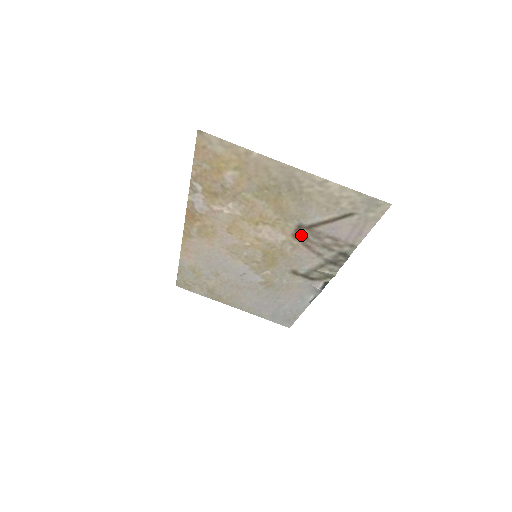
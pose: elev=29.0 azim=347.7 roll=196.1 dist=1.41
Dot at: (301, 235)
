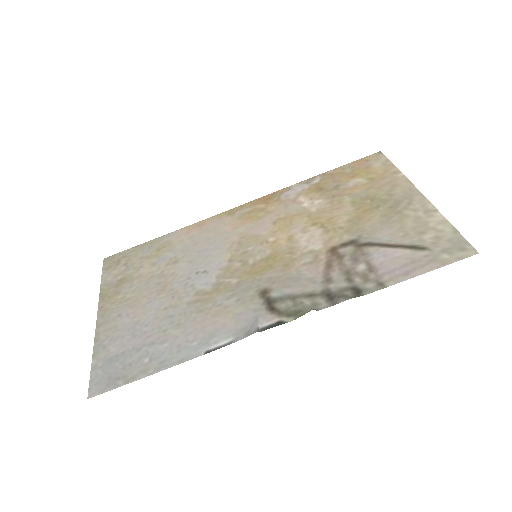
Dot at: (340, 251)
